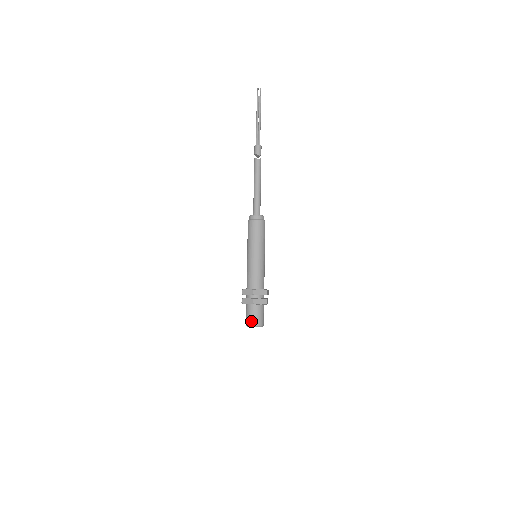
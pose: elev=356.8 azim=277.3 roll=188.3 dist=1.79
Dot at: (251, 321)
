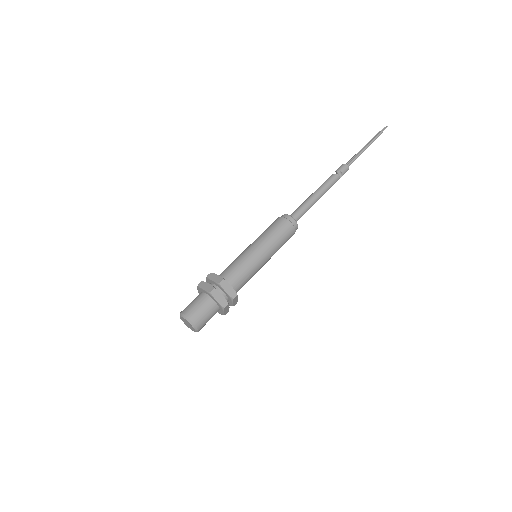
Dot at: occluded
